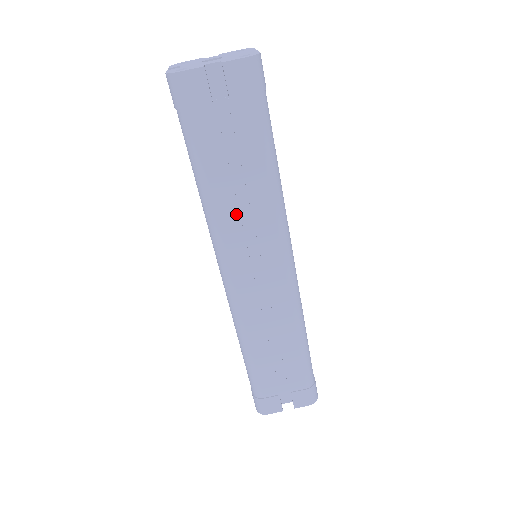
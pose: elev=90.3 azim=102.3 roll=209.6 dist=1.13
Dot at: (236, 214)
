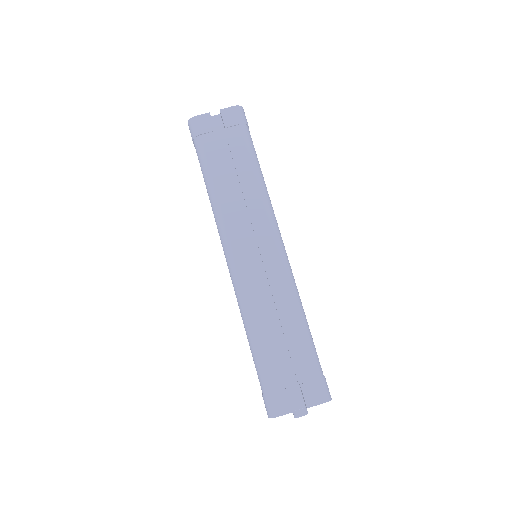
Dot at: (233, 201)
